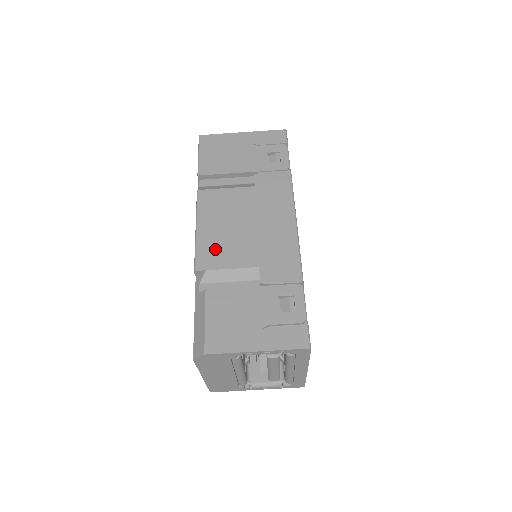
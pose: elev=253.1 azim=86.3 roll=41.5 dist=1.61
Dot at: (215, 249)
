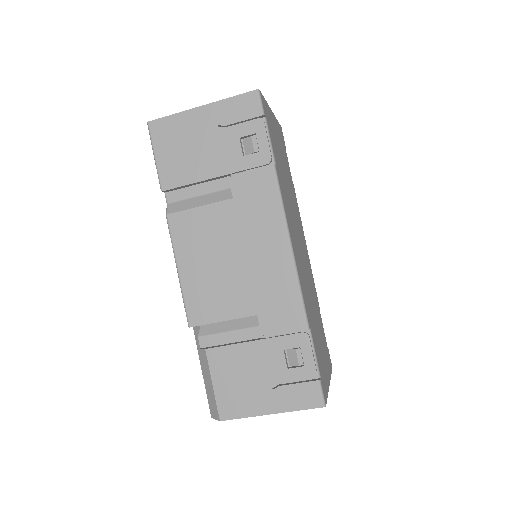
Dot at: (204, 297)
